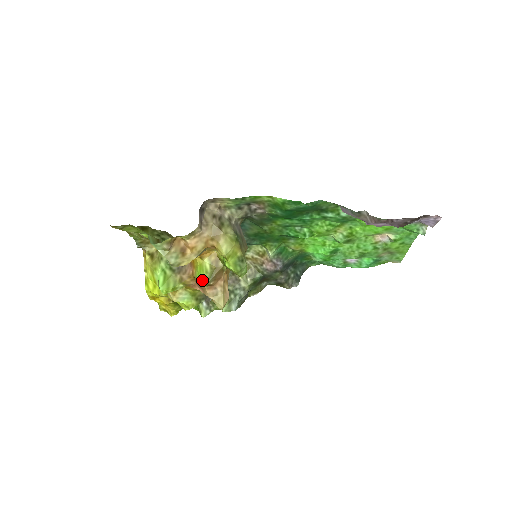
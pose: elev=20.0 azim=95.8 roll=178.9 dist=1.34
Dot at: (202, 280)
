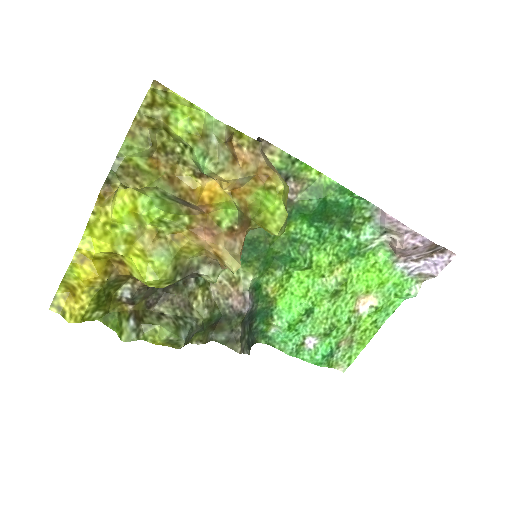
Dot at: (230, 215)
